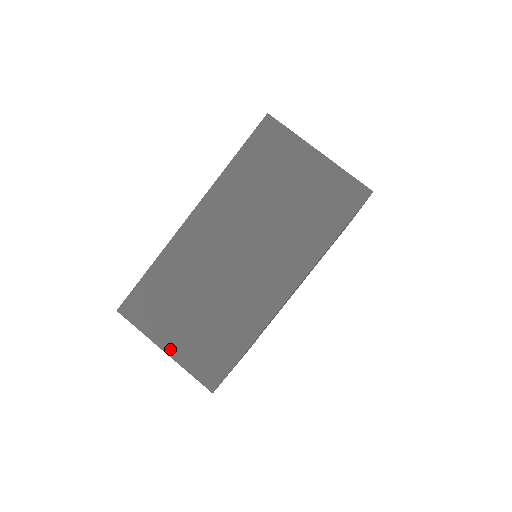
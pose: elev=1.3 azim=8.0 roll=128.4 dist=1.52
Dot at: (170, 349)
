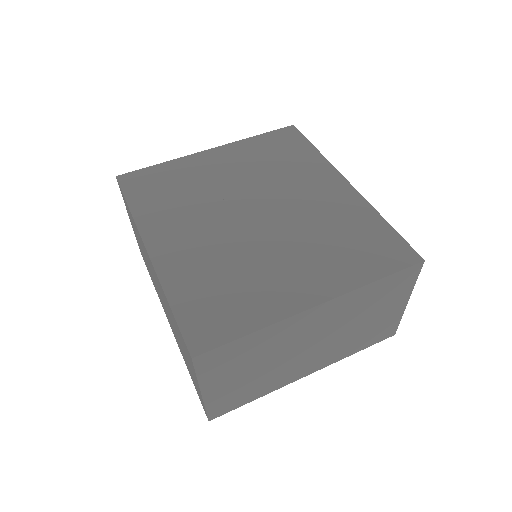
Dot at: (131, 223)
